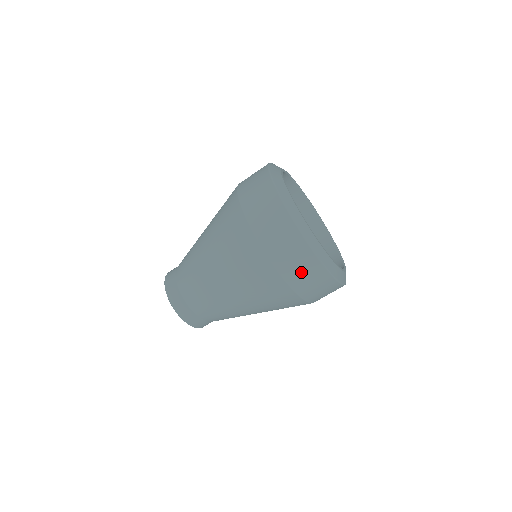
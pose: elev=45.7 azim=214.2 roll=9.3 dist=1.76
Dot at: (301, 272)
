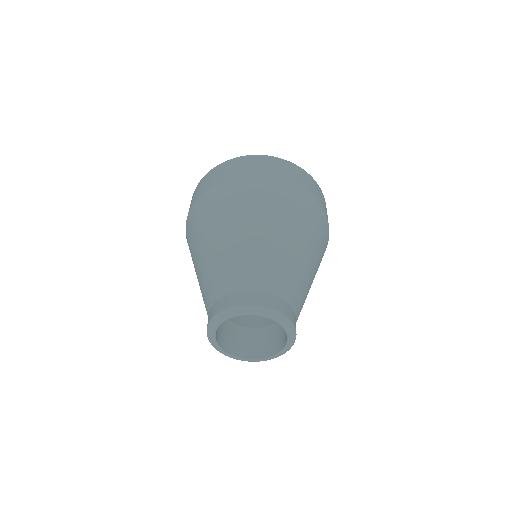
Dot at: (248, 166)
